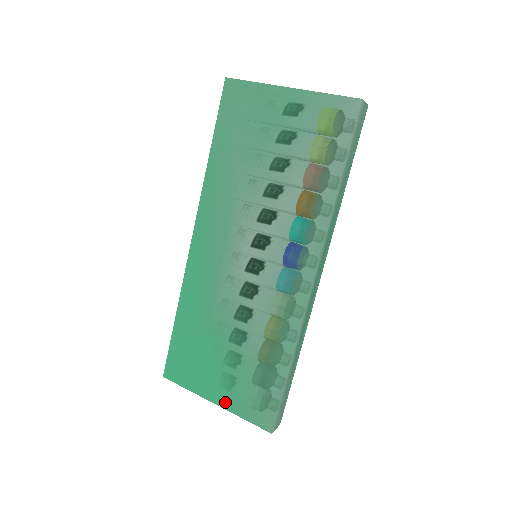
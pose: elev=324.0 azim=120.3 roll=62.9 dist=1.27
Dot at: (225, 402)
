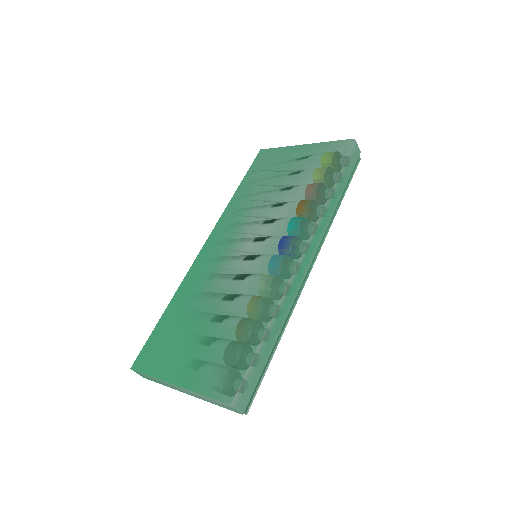
Dot at: (188, 380)
